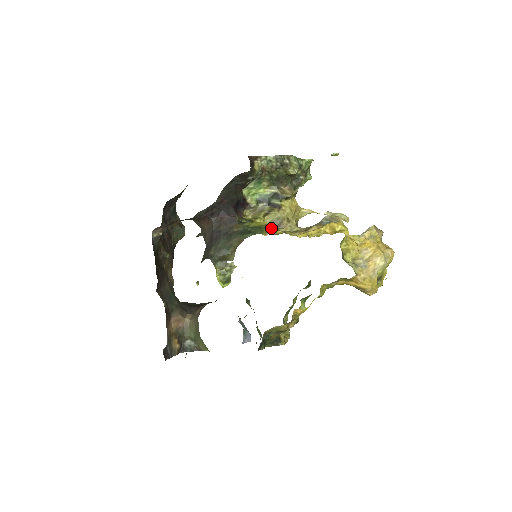
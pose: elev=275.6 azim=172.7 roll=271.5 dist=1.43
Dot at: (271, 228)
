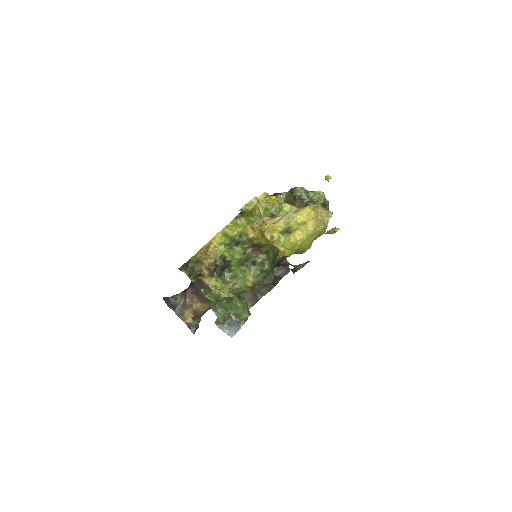
Dot at: occluded
